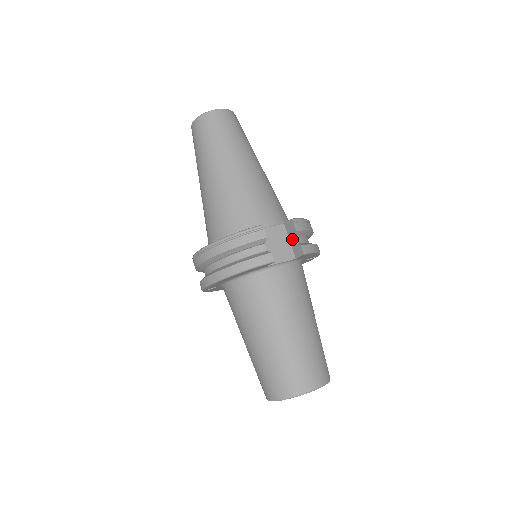
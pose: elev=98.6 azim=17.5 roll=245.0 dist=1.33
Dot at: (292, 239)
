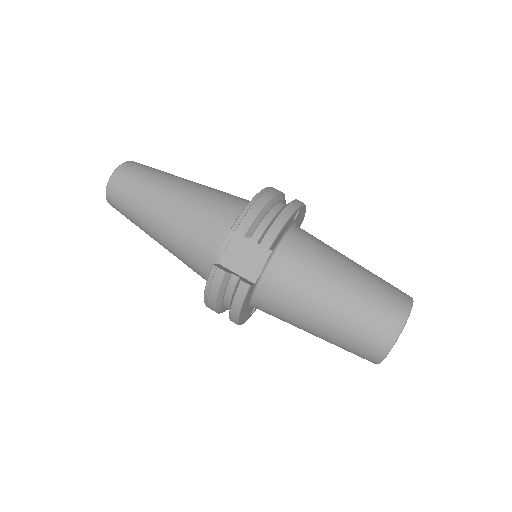
Dot at: (252, 240)
